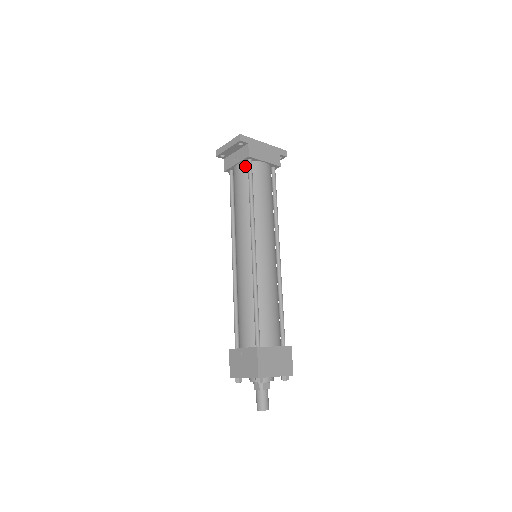
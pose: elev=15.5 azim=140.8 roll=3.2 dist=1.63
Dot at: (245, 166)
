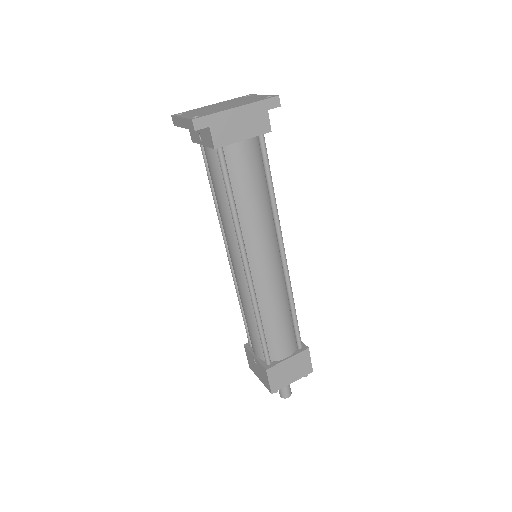
Dot at: (215, 153)
